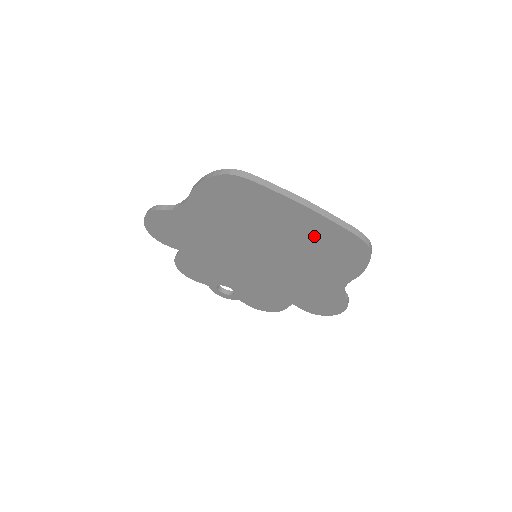
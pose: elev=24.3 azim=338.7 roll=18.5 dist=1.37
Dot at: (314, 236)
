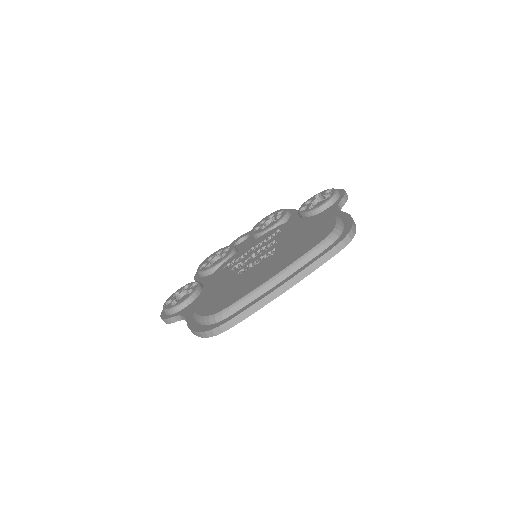
Dot at: occluded
